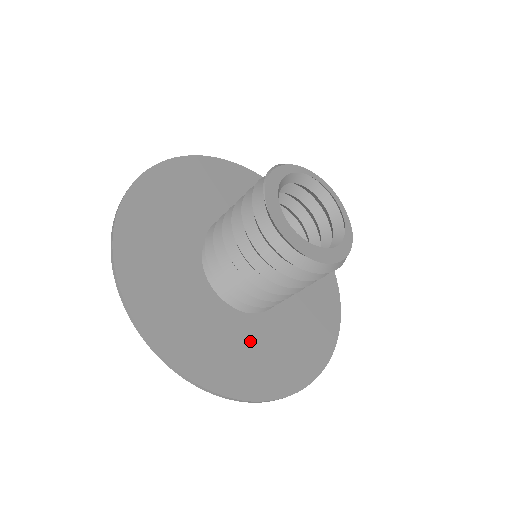
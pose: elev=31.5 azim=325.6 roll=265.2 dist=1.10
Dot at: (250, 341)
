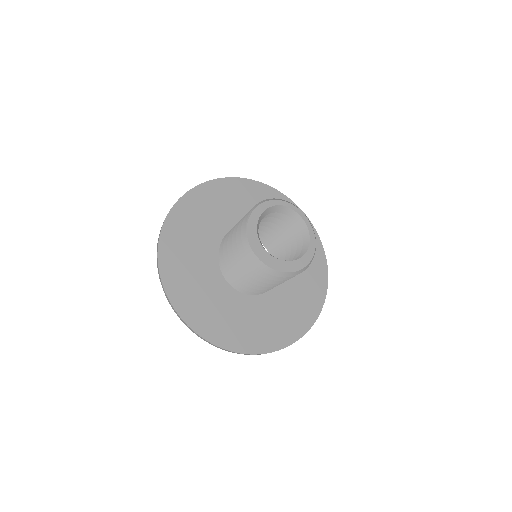
Dot at: (254, 315)
